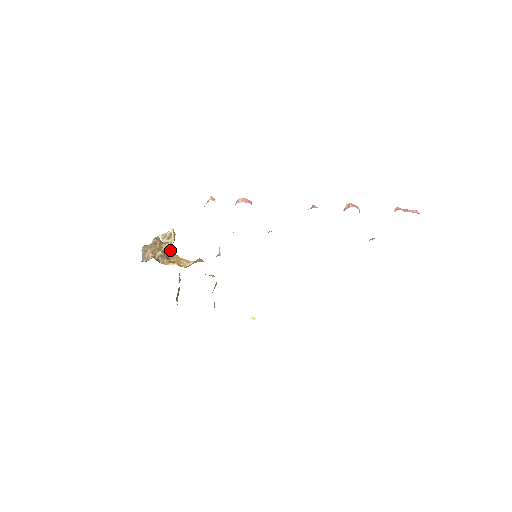
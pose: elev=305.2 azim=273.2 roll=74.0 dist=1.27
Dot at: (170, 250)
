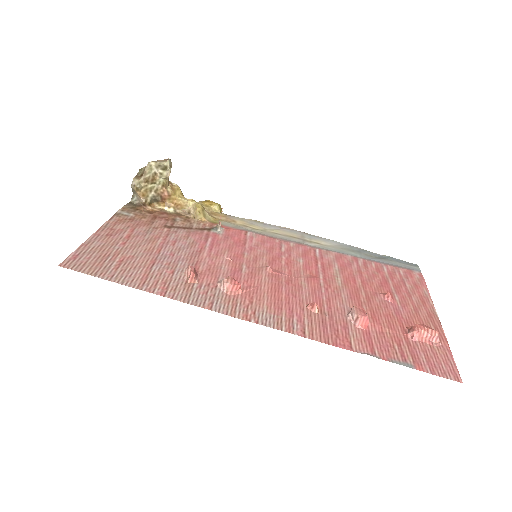
Dot at: (166, 185)
